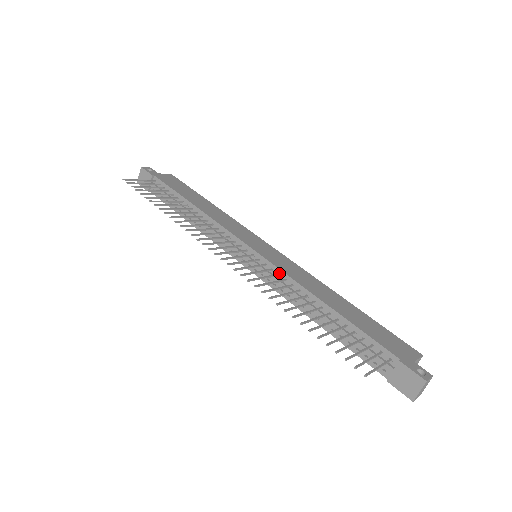
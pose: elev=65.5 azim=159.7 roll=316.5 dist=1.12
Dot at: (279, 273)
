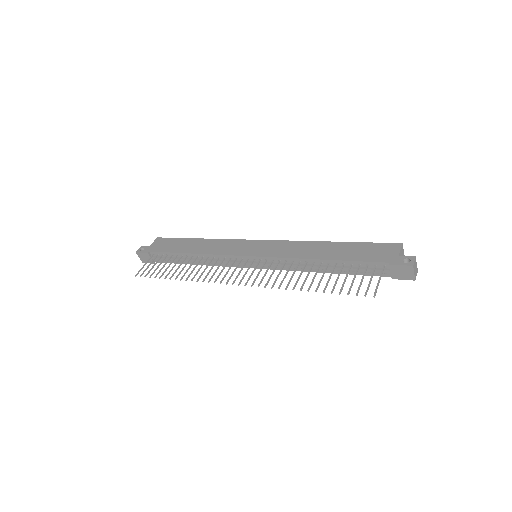
Dot at: (279, 260)
